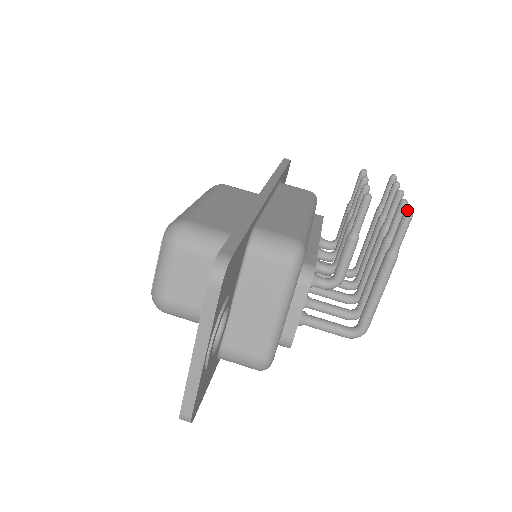
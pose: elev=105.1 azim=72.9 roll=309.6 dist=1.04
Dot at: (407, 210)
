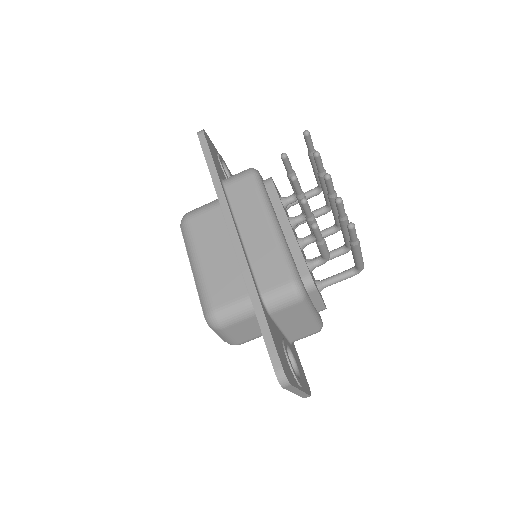
Dot at: (349, 226)
